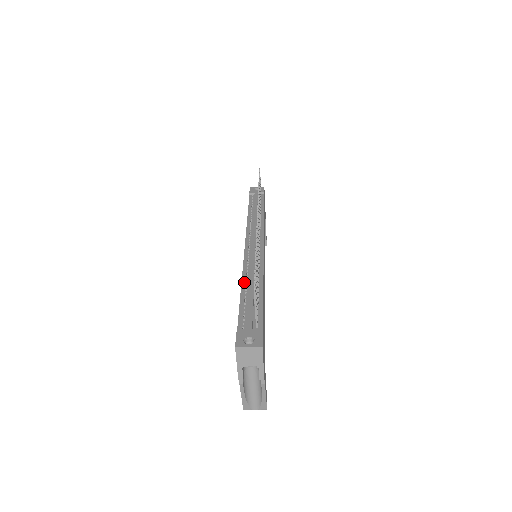
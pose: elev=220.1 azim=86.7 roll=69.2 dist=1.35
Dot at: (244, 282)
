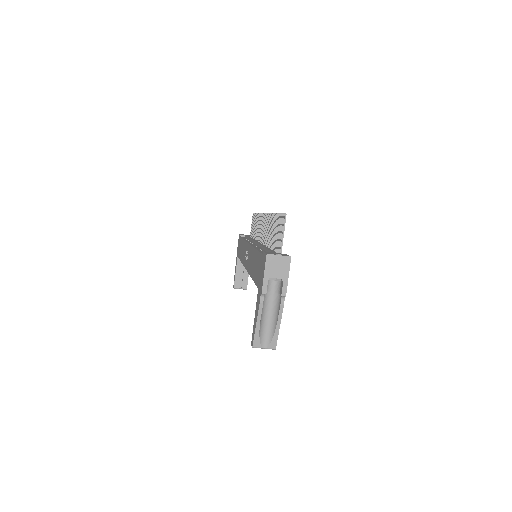
Dot at: (257, 248)
